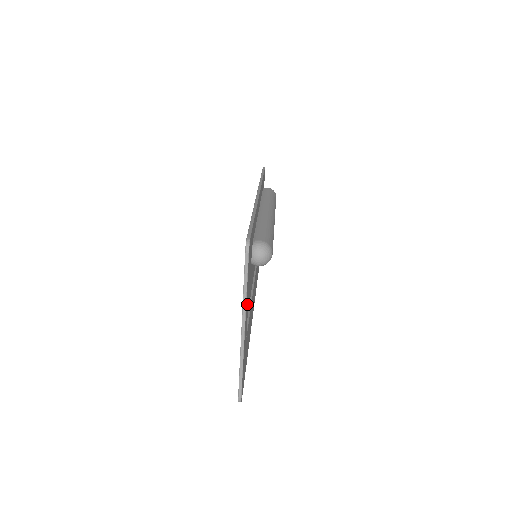
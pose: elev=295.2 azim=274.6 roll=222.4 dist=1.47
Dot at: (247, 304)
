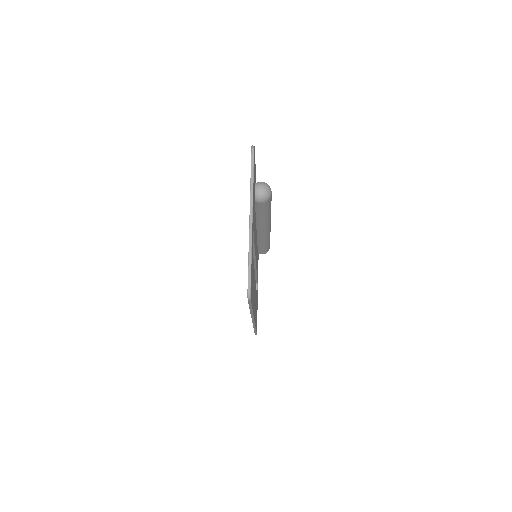
Dot at: (253, 208)
